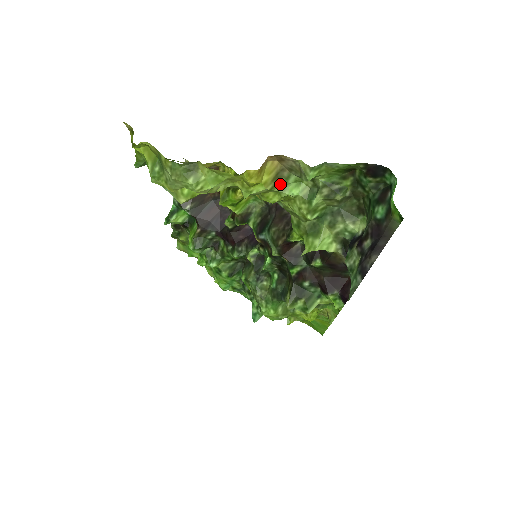
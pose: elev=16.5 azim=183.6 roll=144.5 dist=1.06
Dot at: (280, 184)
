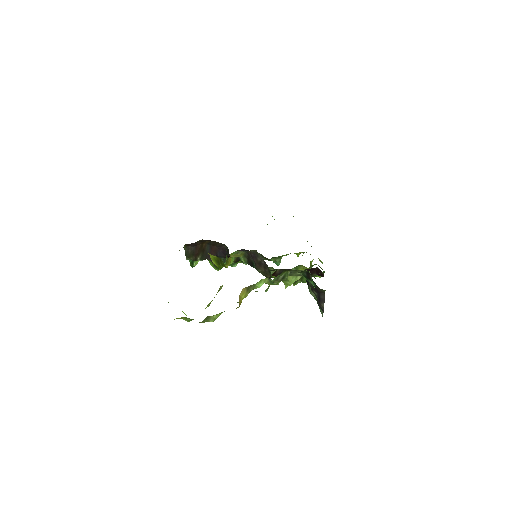
Dot at: (252, 288)
